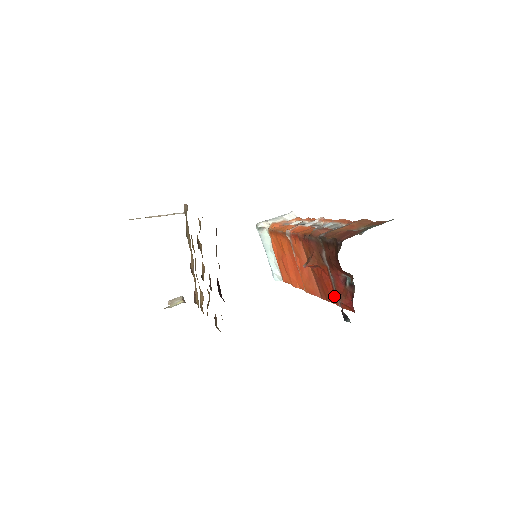
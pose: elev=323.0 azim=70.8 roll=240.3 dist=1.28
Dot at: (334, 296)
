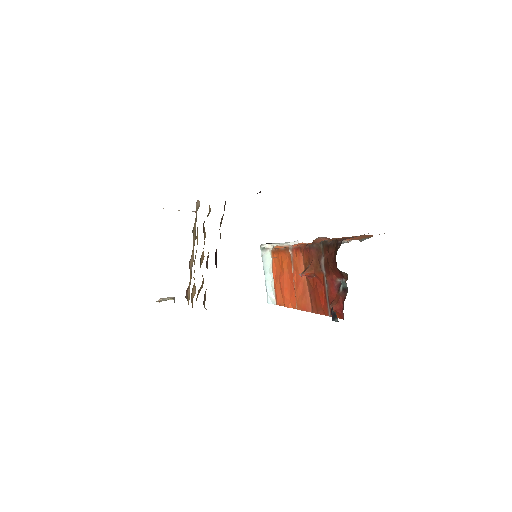
Dot at: (325, 306)
